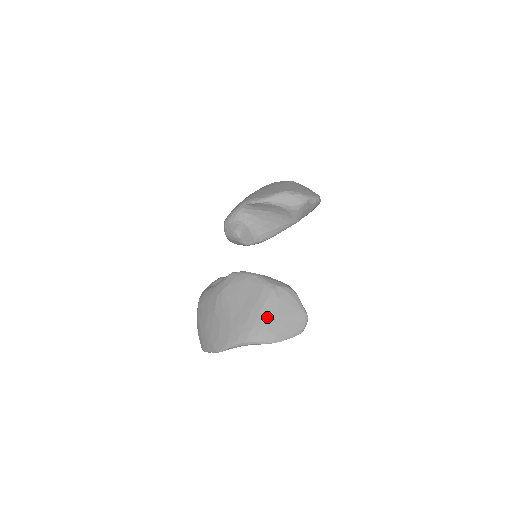
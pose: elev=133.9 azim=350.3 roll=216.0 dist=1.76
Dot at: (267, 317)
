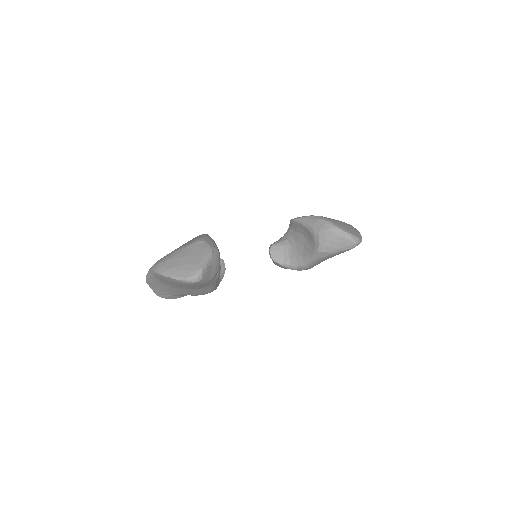
Dot at: (175, 255)
